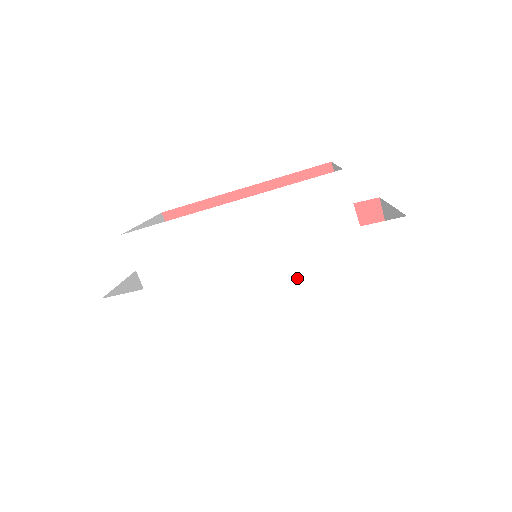
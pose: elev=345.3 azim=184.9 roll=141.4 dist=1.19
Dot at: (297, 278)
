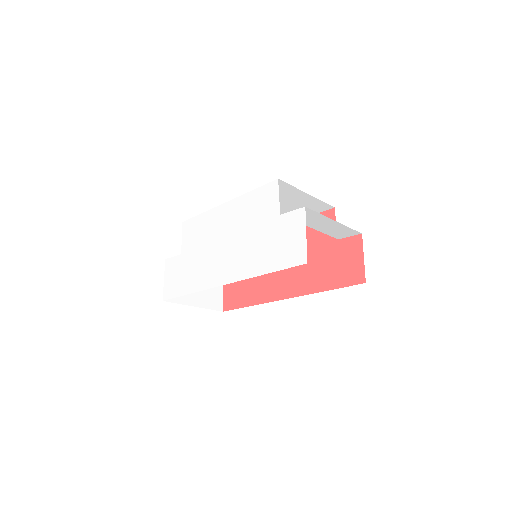
Dot at: (244, 250)
